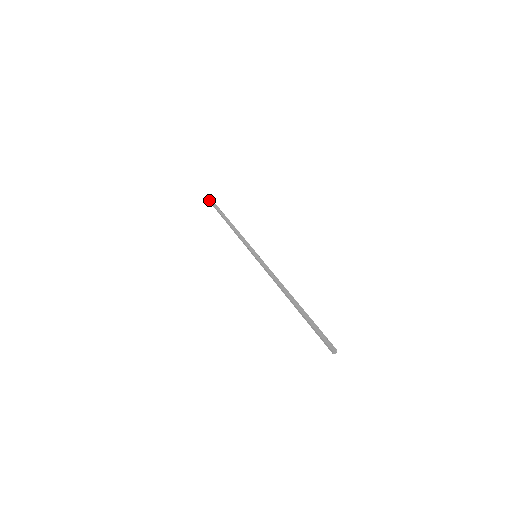
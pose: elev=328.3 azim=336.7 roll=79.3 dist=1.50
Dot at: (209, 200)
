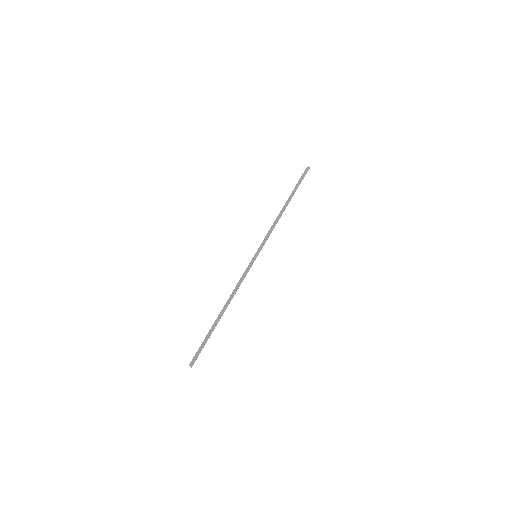
Dot at: (305, 169)
